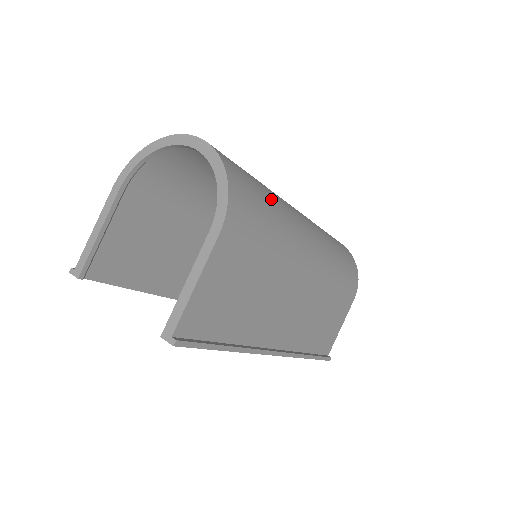
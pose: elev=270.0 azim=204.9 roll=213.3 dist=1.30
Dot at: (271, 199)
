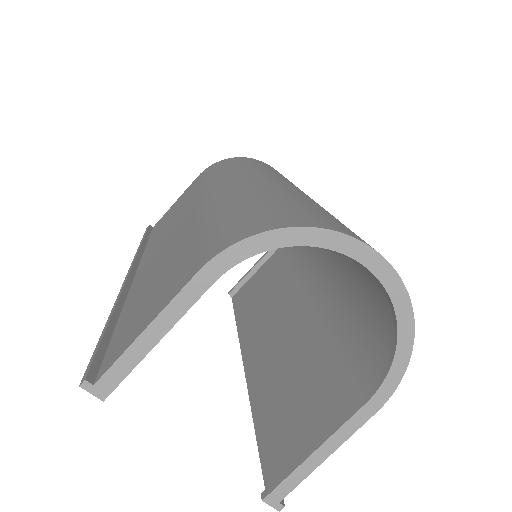
Dot at: occluded
